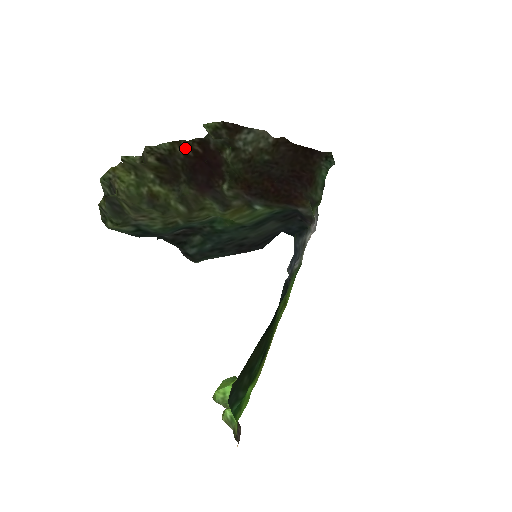
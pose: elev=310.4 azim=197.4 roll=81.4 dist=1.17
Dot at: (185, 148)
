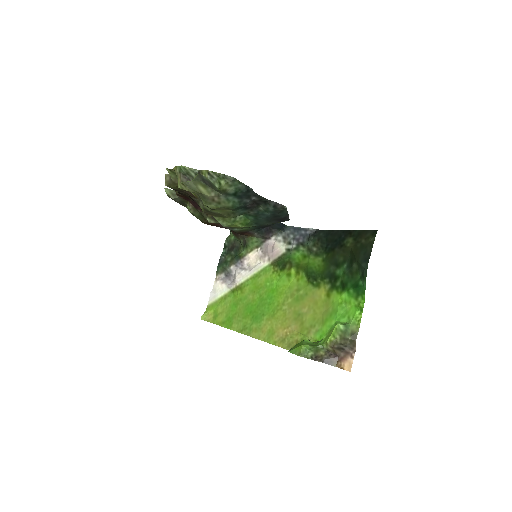
Dot at: occluded
